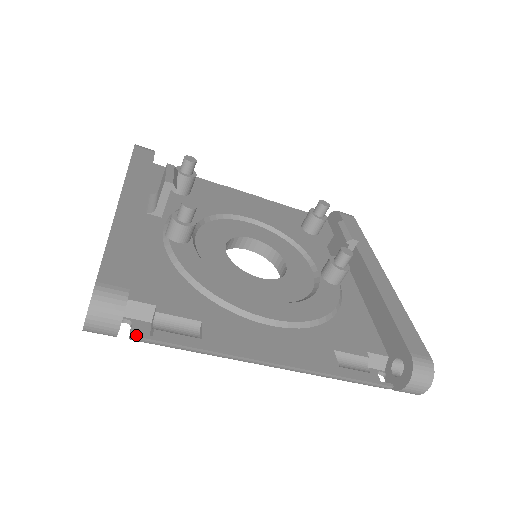
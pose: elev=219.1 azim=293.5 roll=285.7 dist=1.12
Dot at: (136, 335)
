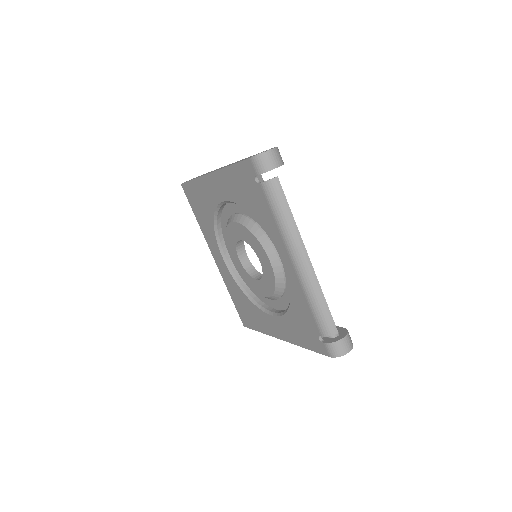
Dot at: (278, 178)
